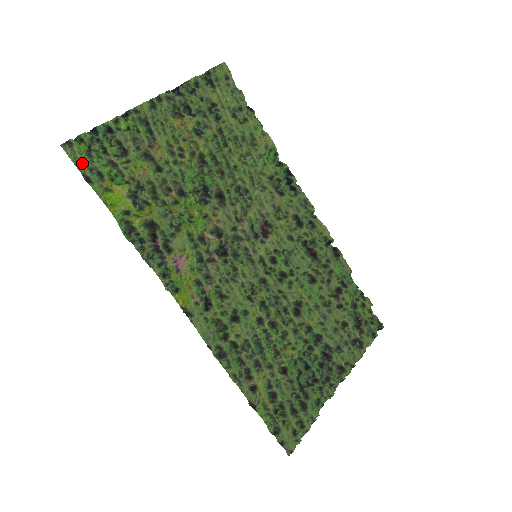
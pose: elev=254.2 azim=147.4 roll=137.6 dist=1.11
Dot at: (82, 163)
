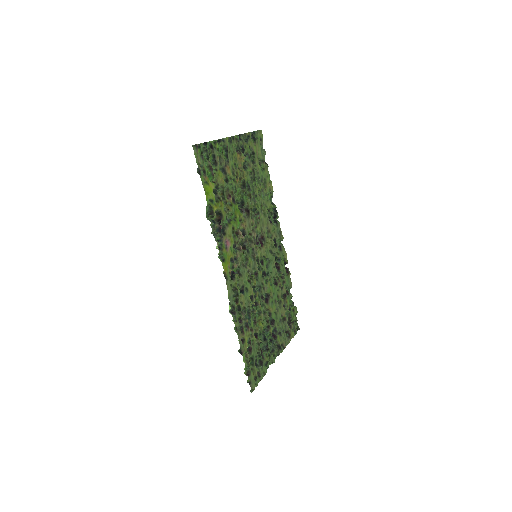
Dot at: (199, 161)
